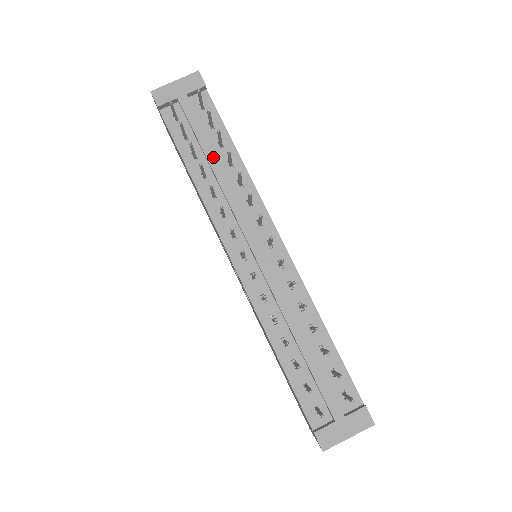
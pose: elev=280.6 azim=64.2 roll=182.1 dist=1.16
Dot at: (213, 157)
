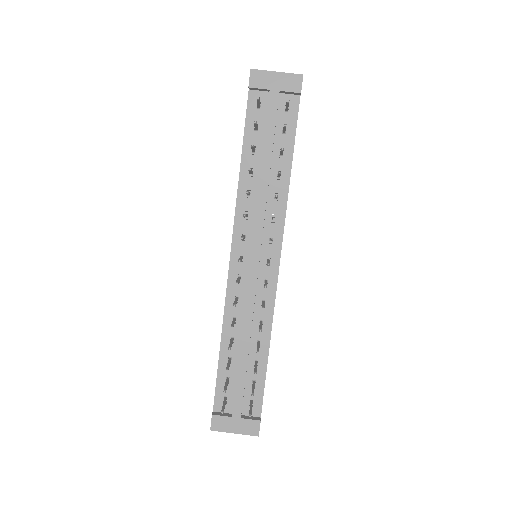
Dot at: (267, 162)
